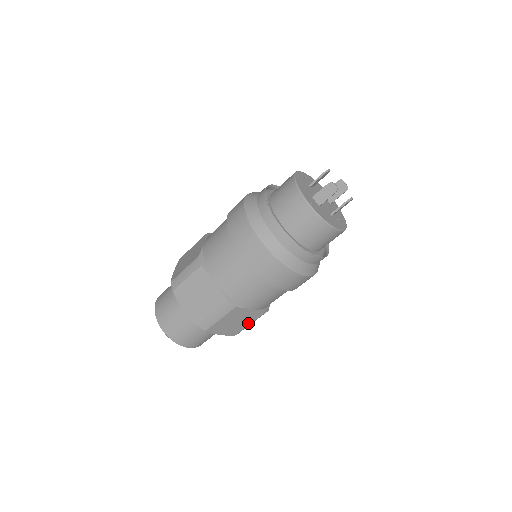
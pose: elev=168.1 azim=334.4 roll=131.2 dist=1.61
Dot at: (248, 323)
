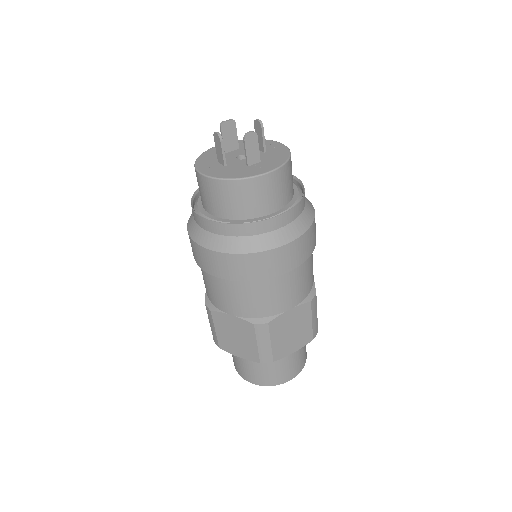
Dot at: occluded
